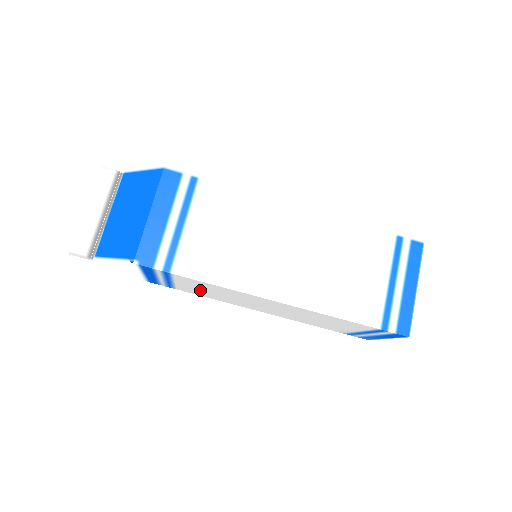
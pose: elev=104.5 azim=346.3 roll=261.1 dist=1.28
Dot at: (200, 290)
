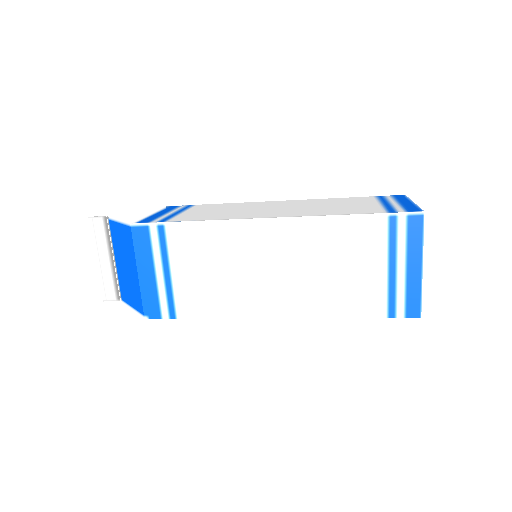
Dot at: occluded
